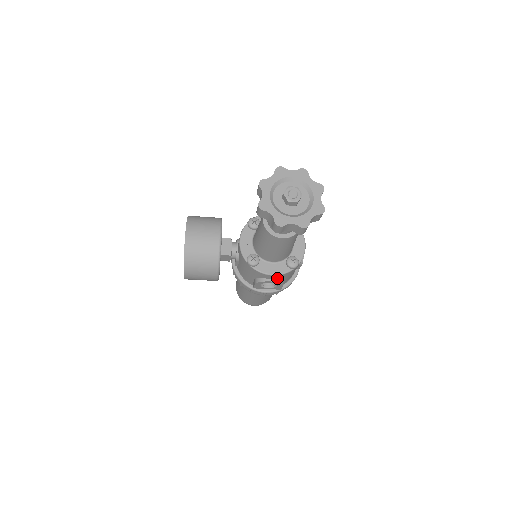
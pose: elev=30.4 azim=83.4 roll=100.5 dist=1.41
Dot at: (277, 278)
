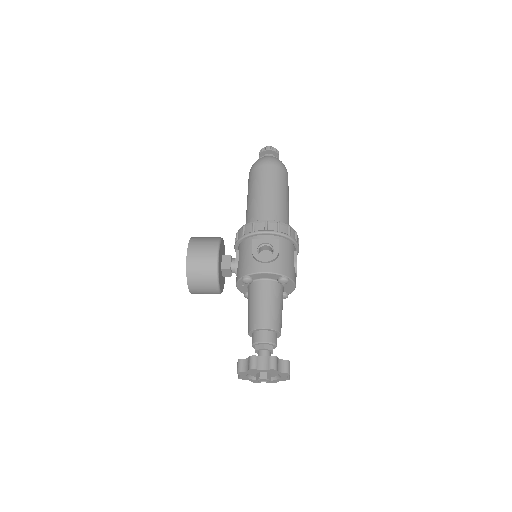
Dot at: occluded
